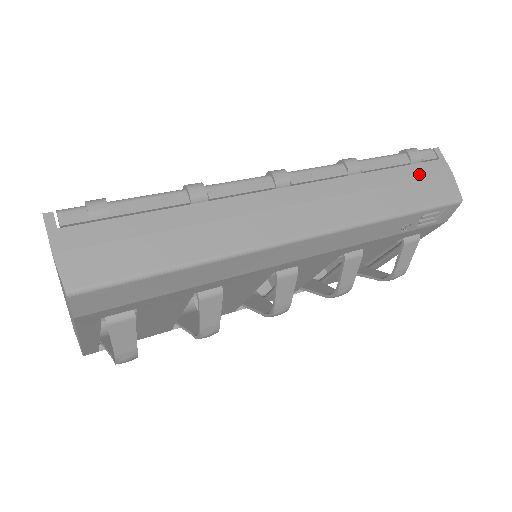
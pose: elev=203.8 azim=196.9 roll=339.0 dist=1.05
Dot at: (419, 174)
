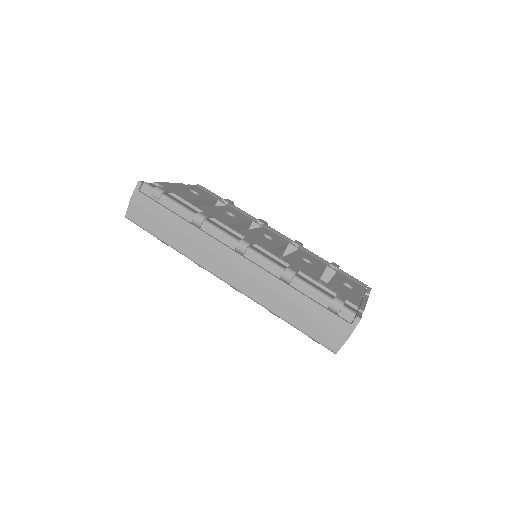
Dot at: (324, 317)
